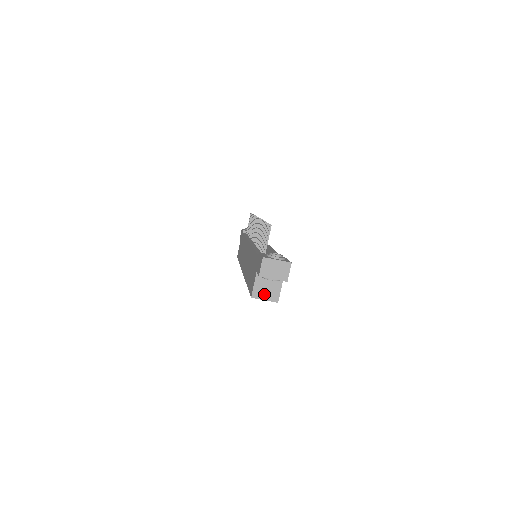
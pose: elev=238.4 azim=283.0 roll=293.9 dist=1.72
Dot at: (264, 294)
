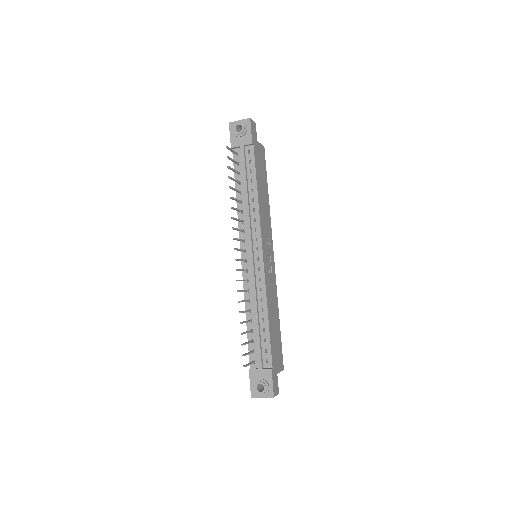
Dot at: occluded
